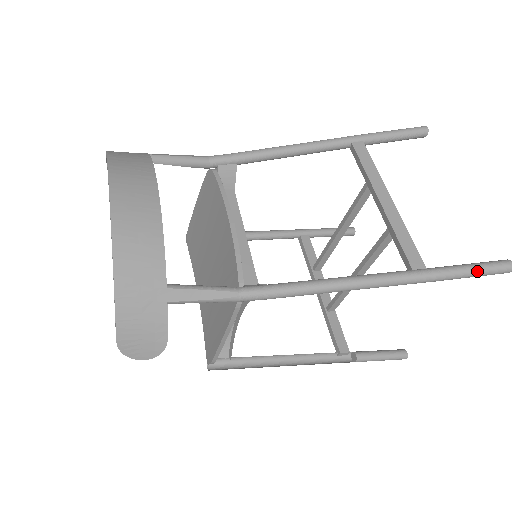
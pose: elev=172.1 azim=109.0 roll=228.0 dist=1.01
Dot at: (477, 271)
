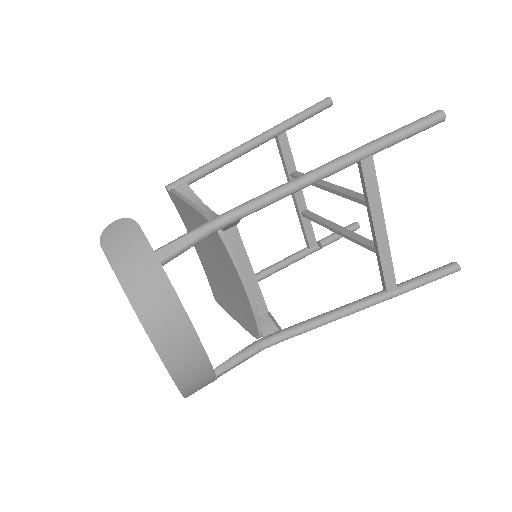
Dot at: occluded
